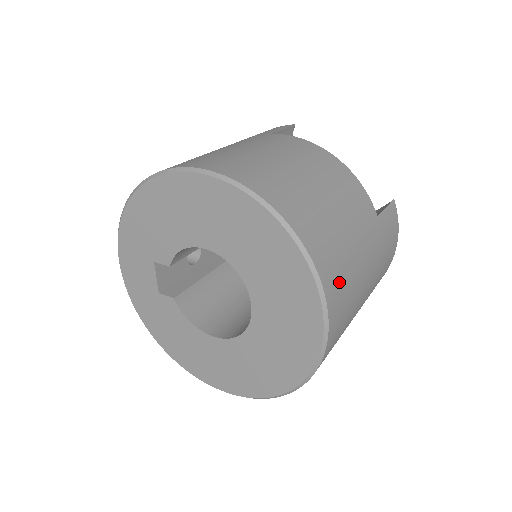
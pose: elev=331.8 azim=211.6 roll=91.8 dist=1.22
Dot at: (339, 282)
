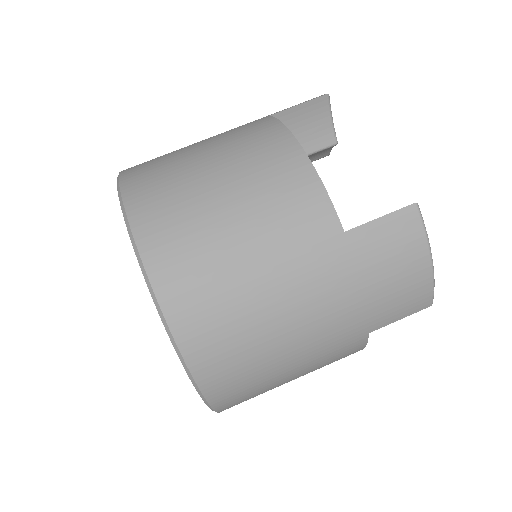
Dot at: (208, 315)
